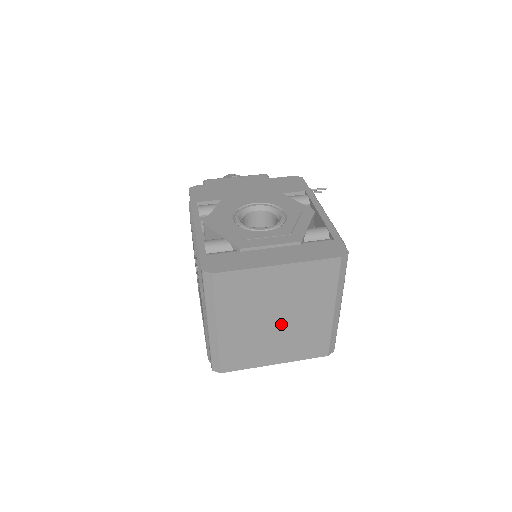
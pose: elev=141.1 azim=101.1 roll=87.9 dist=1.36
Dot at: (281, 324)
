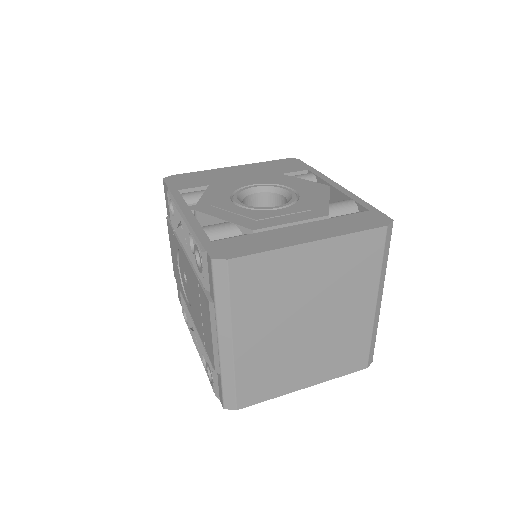
Dot at: (313, 329)
